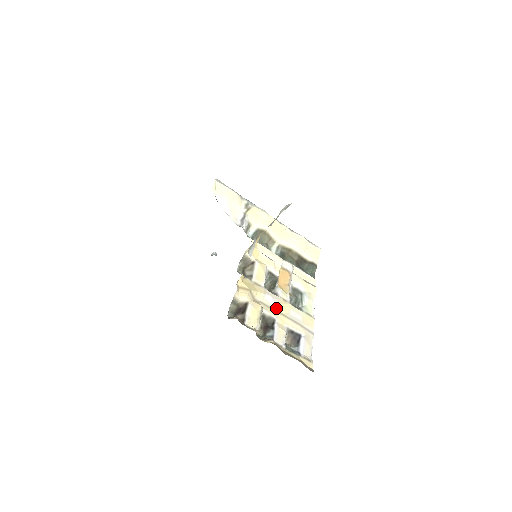
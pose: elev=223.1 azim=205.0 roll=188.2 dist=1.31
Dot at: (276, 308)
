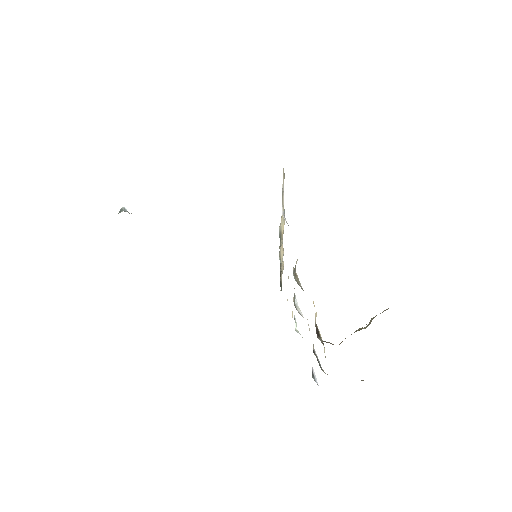
Dot at: occluded
